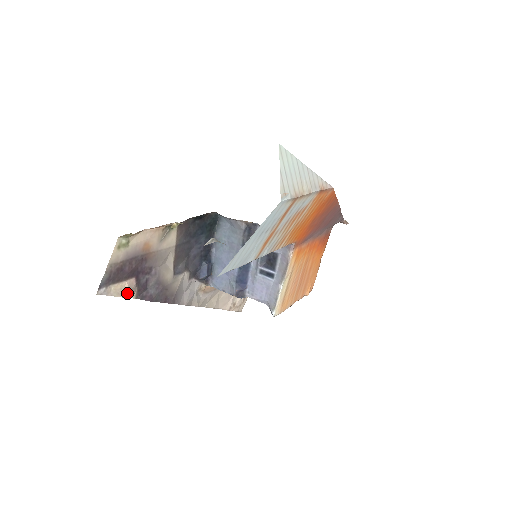
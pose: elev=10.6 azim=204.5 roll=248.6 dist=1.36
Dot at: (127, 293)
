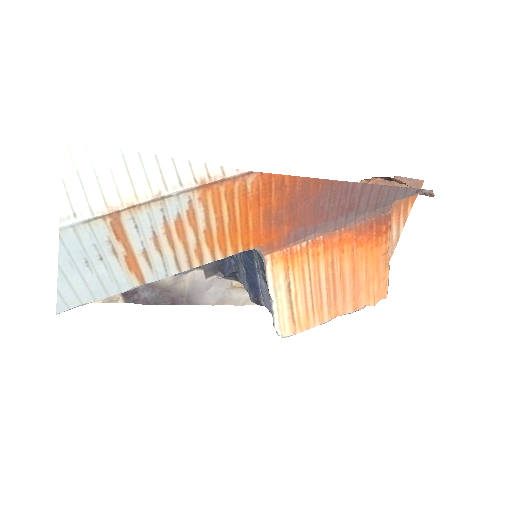
Dot at: (105, 299)
